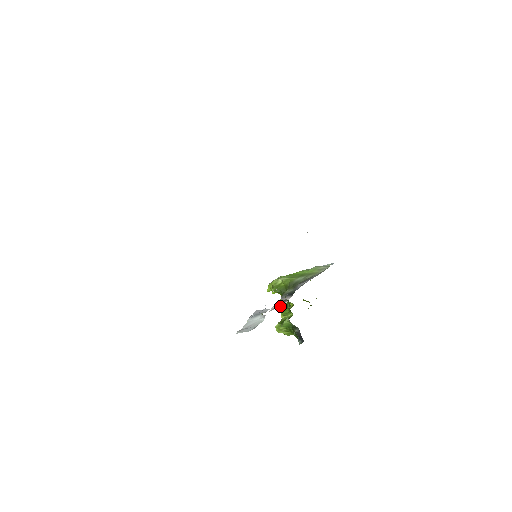
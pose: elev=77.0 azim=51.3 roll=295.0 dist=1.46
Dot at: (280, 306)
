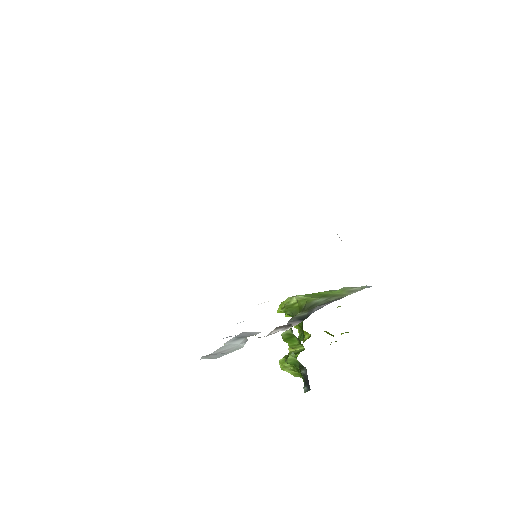
Dot at: (287, 333)
